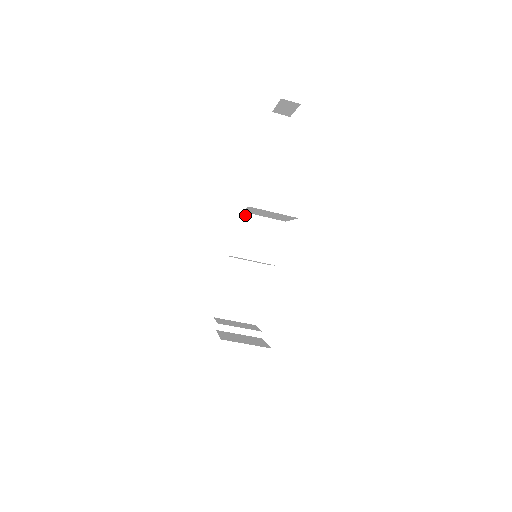
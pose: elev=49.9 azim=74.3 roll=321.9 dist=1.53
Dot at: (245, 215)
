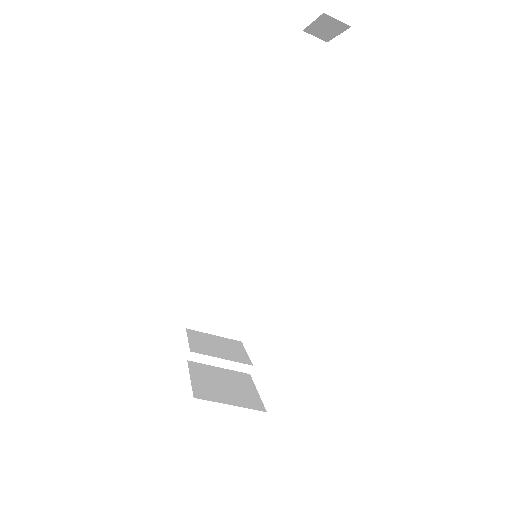
Dot at: (249, 199)
